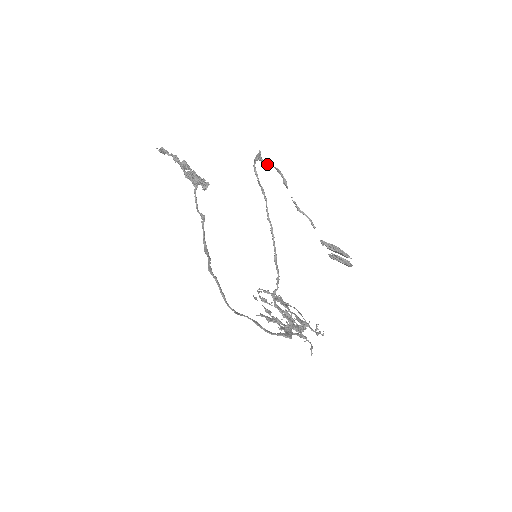
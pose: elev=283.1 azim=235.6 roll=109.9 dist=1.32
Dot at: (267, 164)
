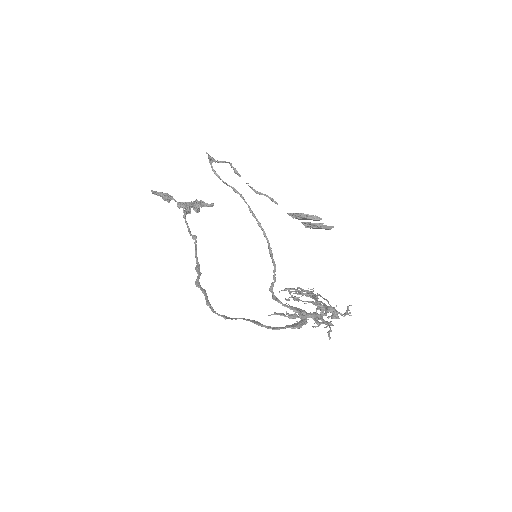
Dot at: (221, 162)
